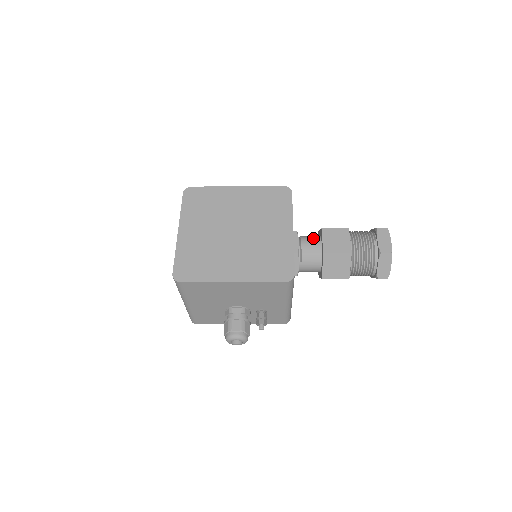
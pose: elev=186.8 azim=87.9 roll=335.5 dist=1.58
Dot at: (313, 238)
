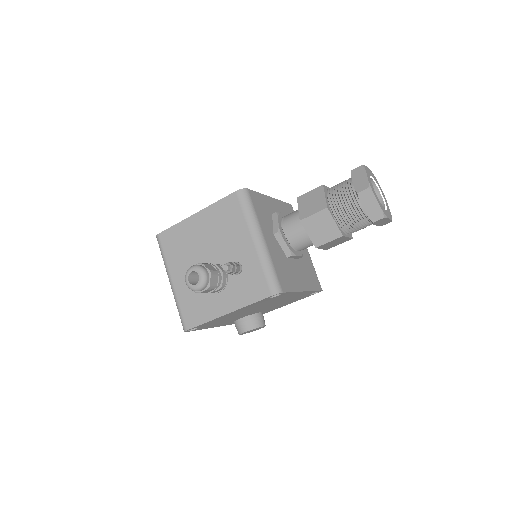
Dot at: occluded
